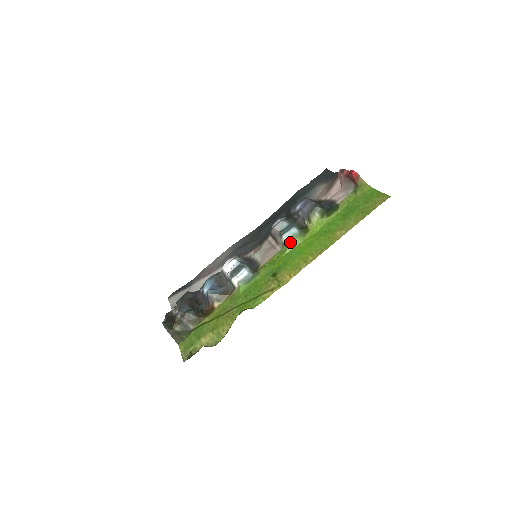
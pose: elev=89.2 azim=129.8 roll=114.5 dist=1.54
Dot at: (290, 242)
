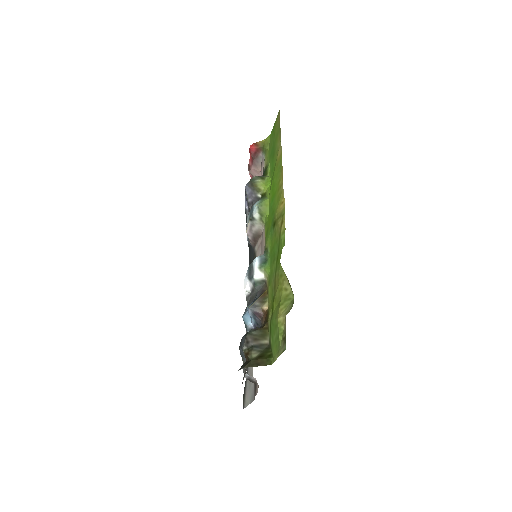
Dot at: (262, 209)
